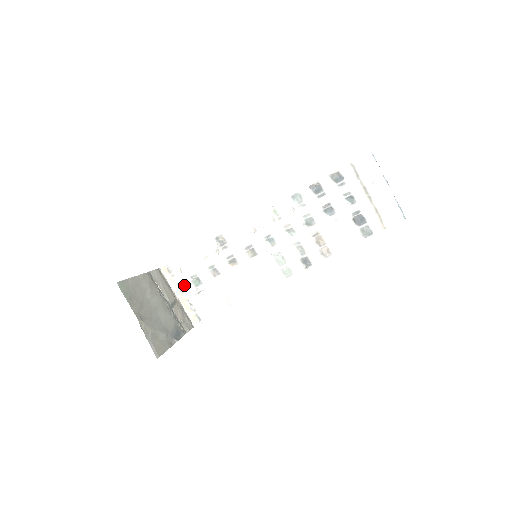
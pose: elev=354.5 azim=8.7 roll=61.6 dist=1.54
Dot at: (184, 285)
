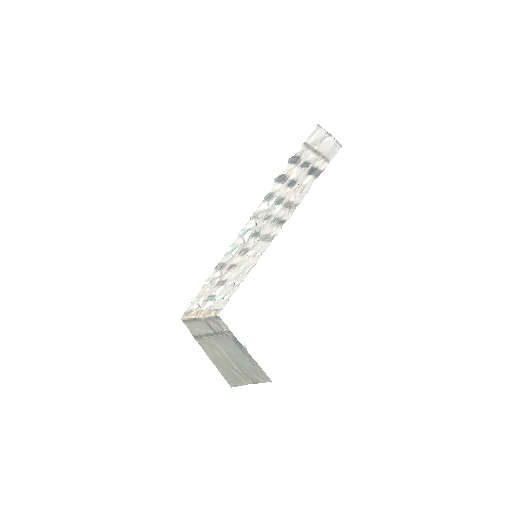
Dot at: (202, 308)
